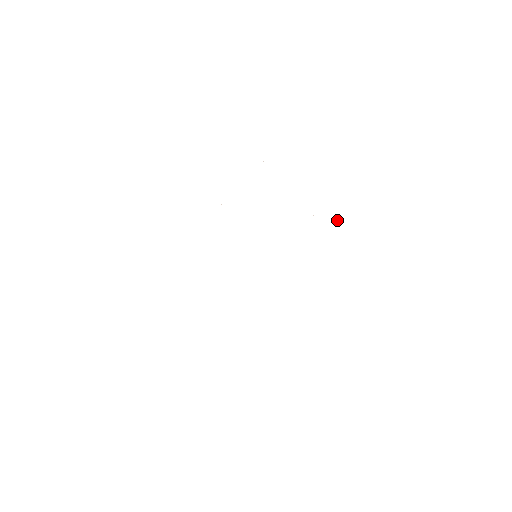
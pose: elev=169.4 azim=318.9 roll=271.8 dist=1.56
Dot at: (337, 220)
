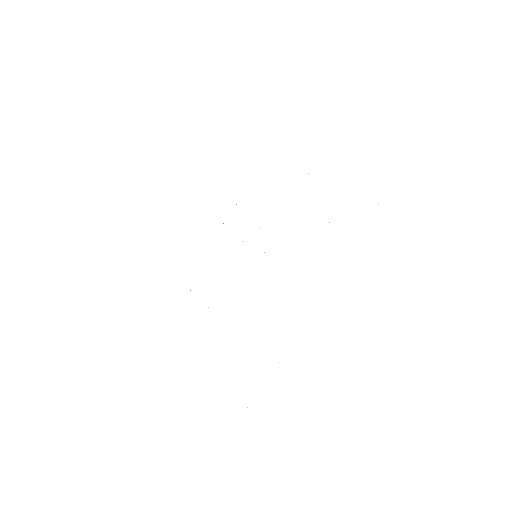
Dot at: occluded
